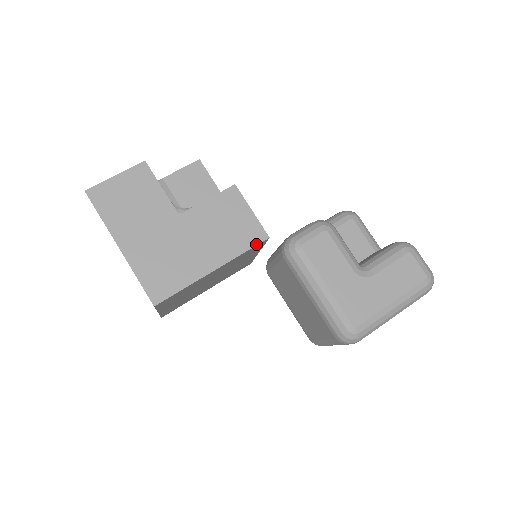
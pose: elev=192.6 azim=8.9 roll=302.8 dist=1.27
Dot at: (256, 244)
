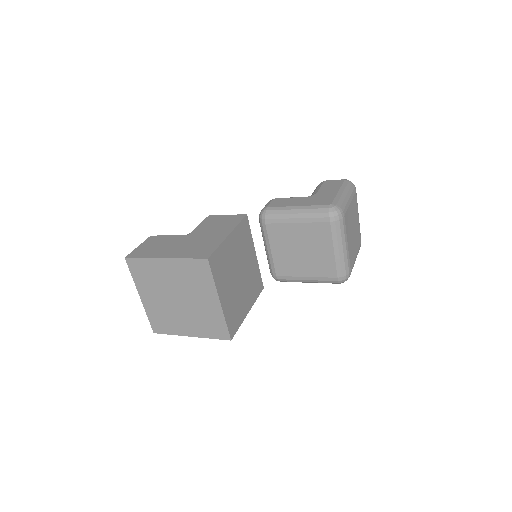
Dot at: (242, 219)
